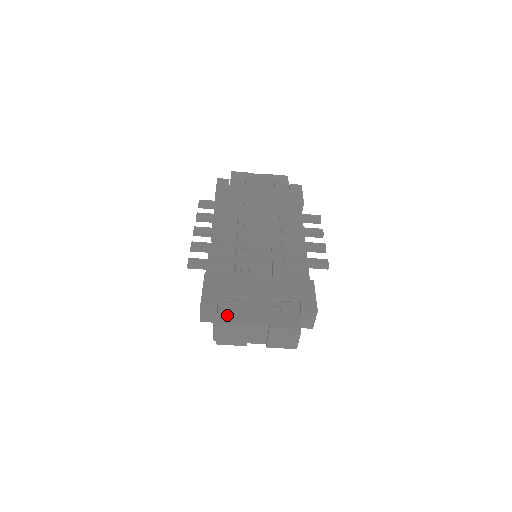
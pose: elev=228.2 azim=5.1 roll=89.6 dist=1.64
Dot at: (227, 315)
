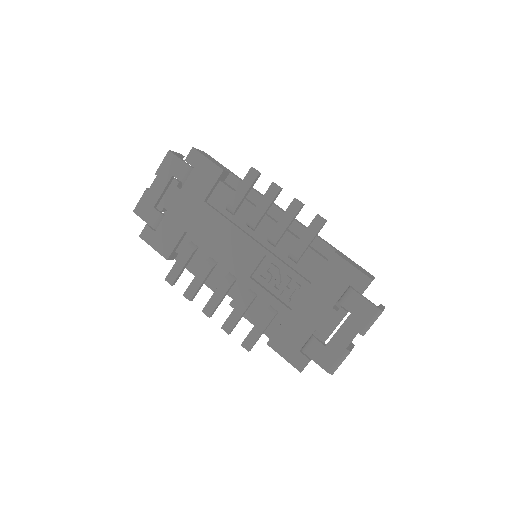
Dot at: (327, 361)
